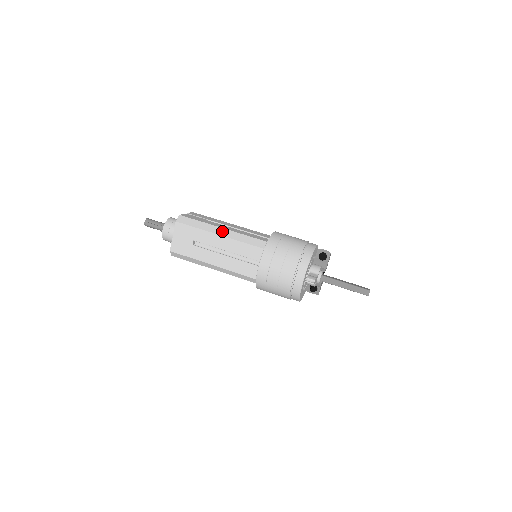
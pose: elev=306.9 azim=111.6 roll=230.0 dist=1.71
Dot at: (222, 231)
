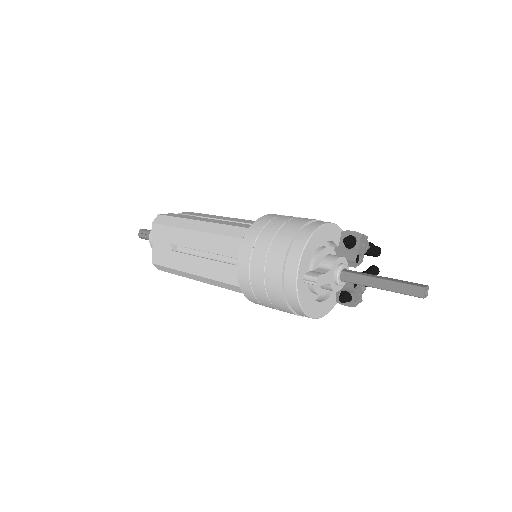
Dot at: (199, 225)
